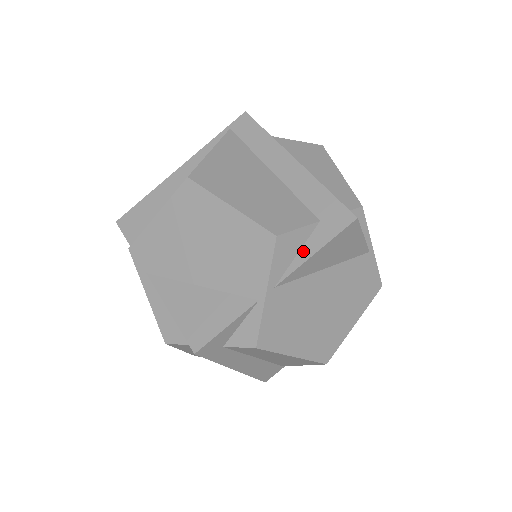
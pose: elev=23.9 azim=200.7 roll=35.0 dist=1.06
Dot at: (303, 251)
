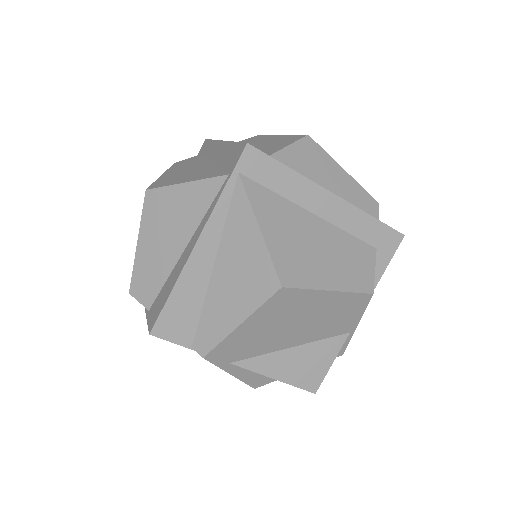
Dot at: occluded
